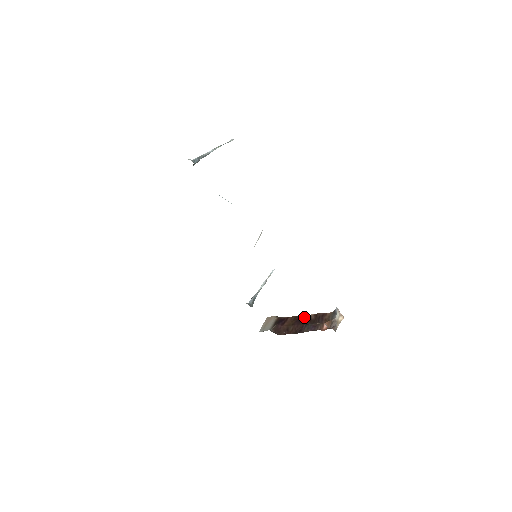
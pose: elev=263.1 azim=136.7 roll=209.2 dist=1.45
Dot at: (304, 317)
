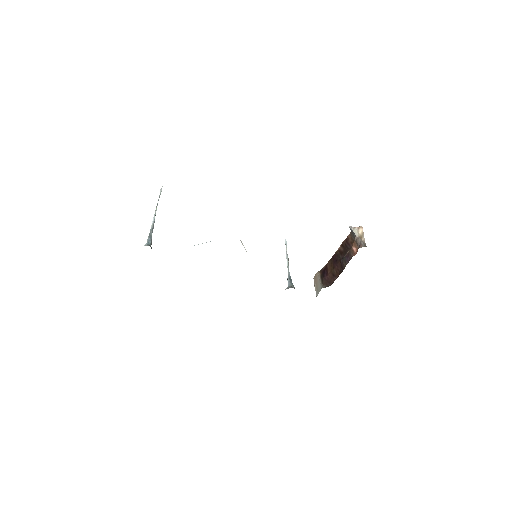
Dot at: (336, 255)
